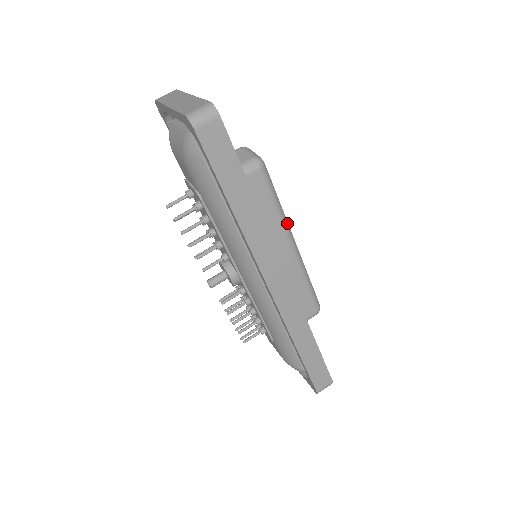
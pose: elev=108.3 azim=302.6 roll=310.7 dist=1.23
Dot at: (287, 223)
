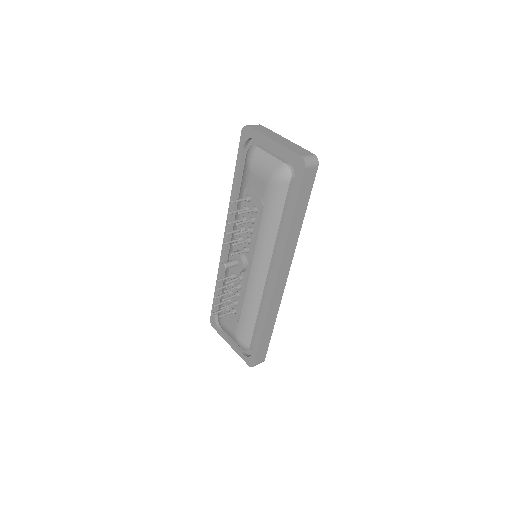
Dot at: occluded
